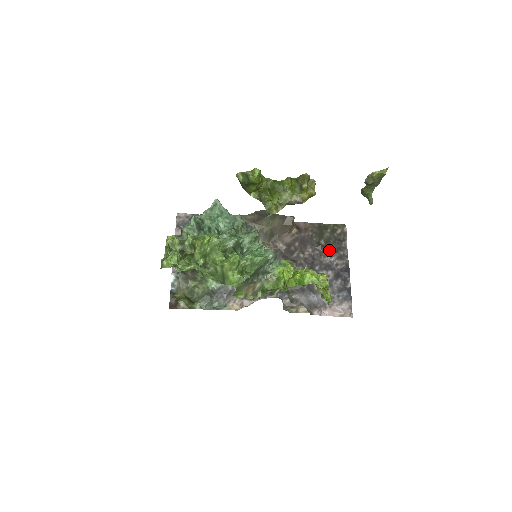
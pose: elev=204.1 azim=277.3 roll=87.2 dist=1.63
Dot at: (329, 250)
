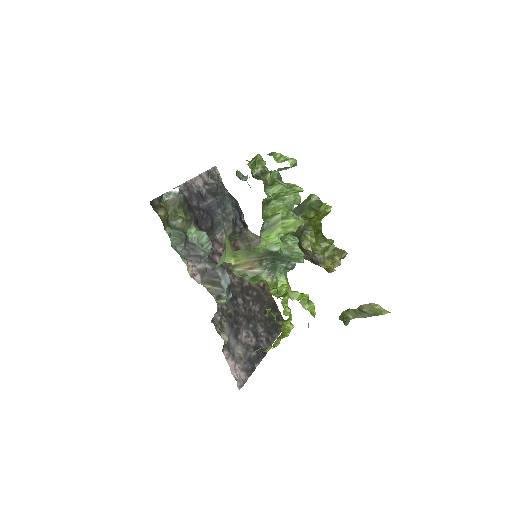
Dot at: (266, 325)
